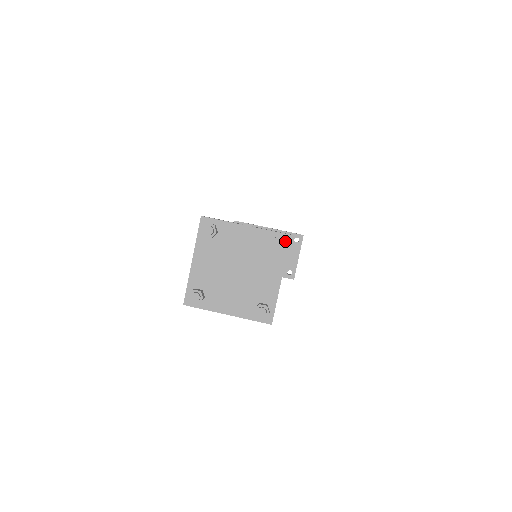
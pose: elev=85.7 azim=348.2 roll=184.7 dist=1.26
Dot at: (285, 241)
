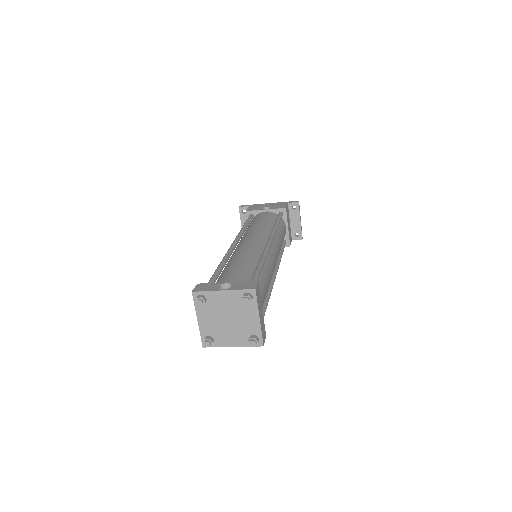
Dot at: (253, 294)
